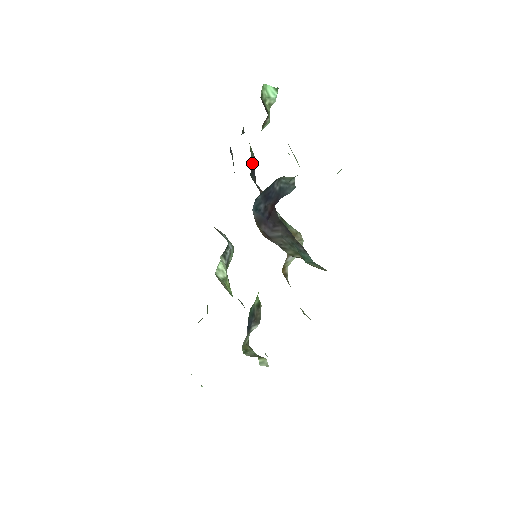
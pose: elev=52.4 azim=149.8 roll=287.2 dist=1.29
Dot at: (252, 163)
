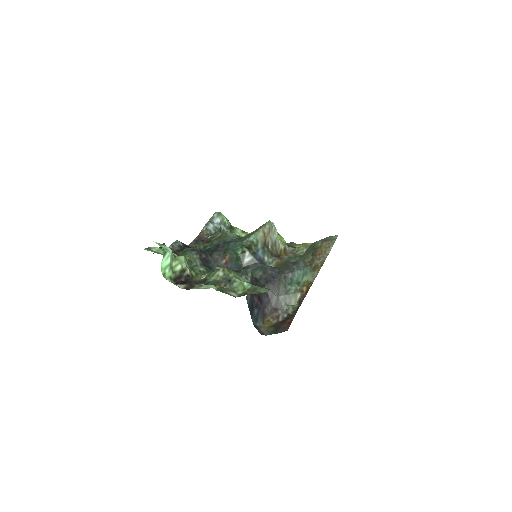
Dot at: (200, 260)
